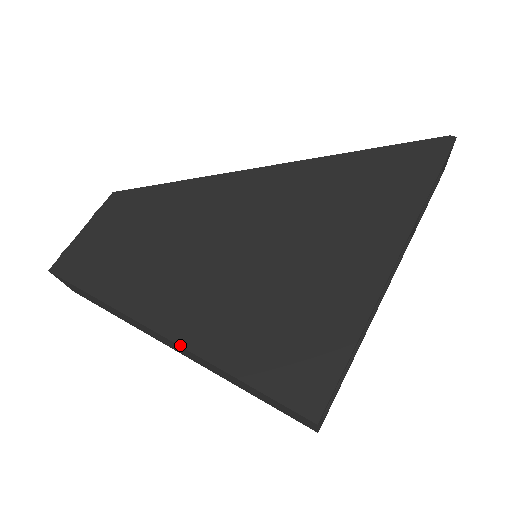
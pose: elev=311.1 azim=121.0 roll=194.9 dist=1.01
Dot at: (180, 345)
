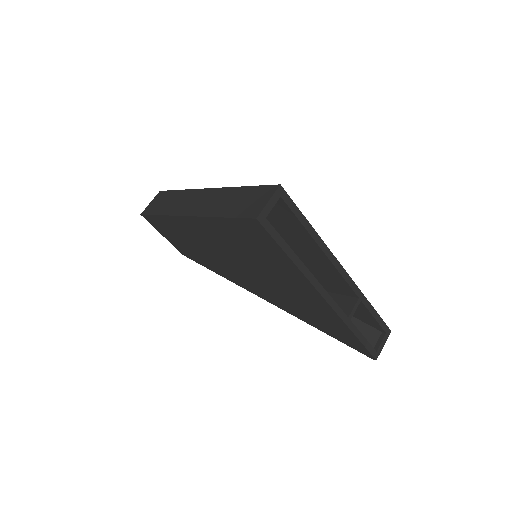
Dot at: (216, 188)
